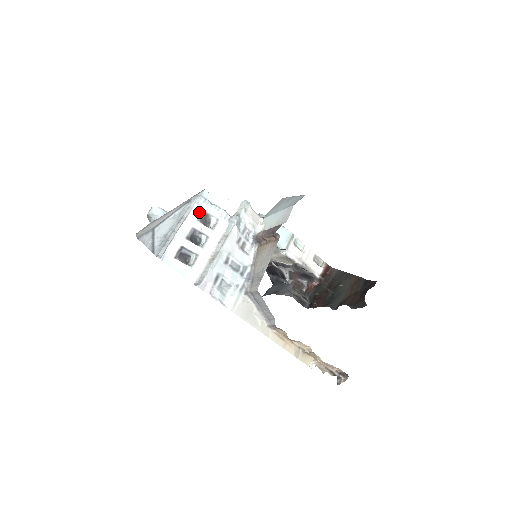
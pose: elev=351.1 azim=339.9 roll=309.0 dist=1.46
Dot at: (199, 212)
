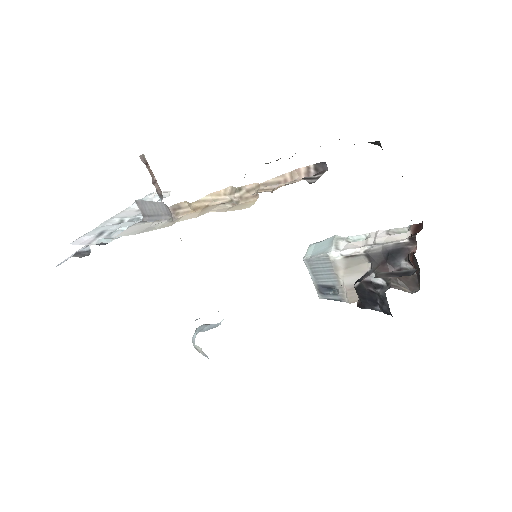
Dot at: occluded
